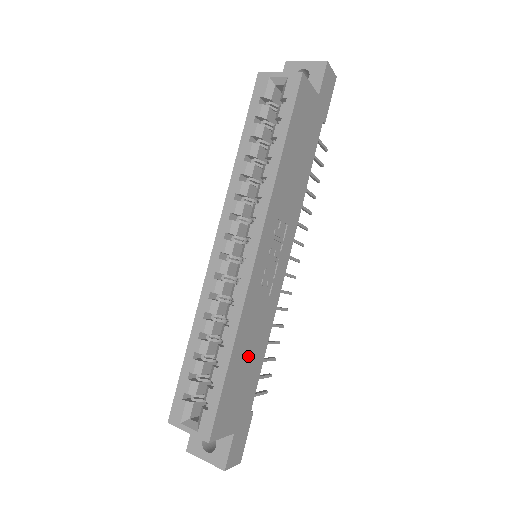
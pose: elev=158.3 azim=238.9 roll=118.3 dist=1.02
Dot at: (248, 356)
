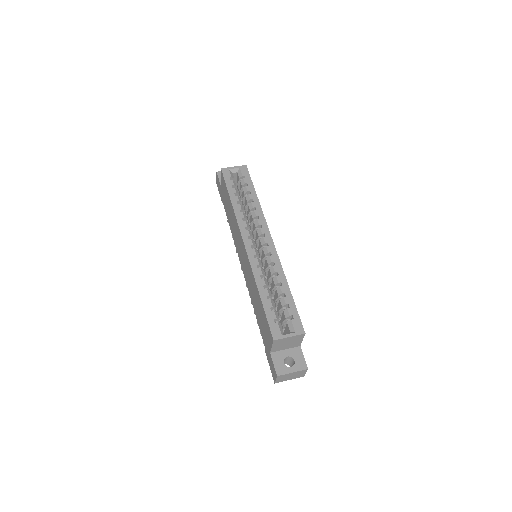
Dot at: occluded
